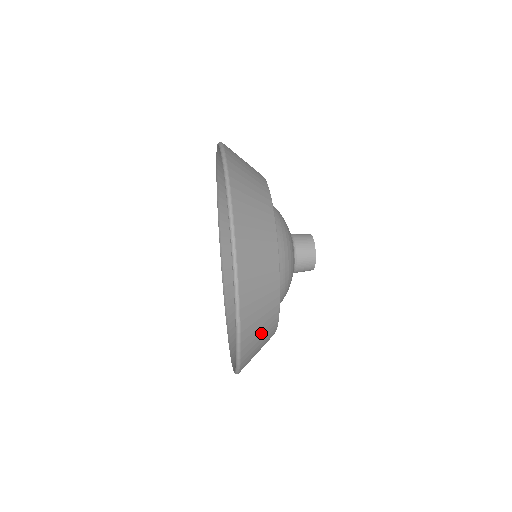
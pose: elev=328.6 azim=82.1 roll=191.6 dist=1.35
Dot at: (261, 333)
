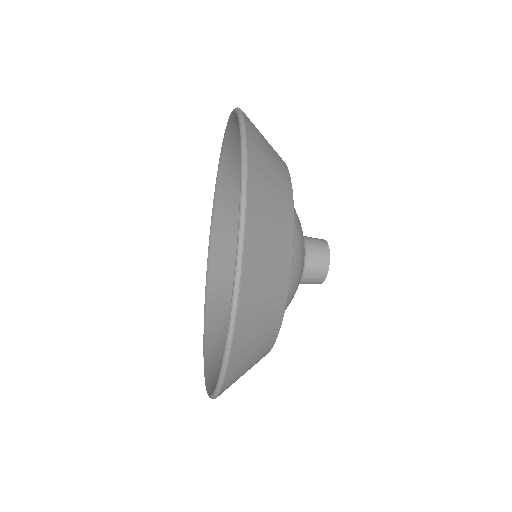
Dot at: (271, 242)
